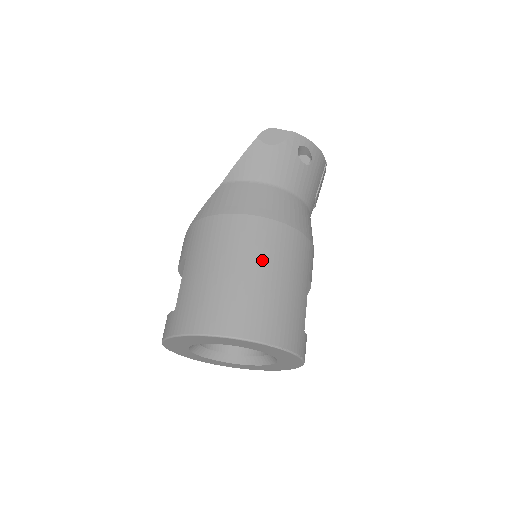
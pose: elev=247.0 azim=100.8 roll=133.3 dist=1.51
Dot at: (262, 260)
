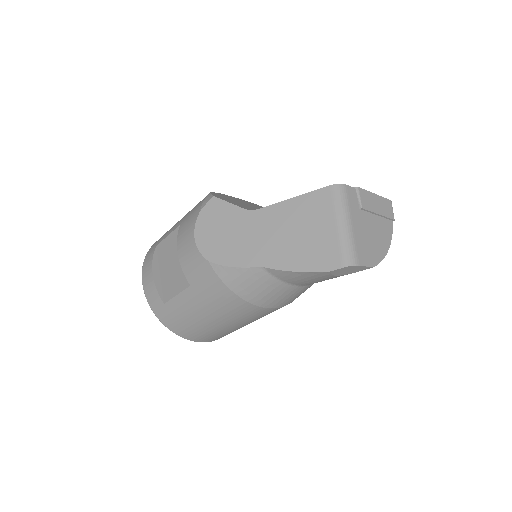
Dot at: (250, 322)
